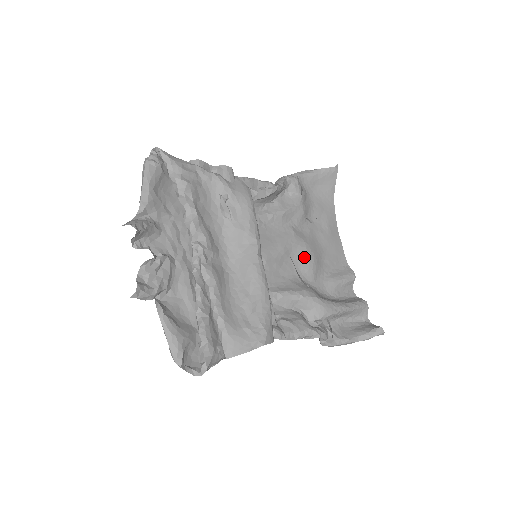
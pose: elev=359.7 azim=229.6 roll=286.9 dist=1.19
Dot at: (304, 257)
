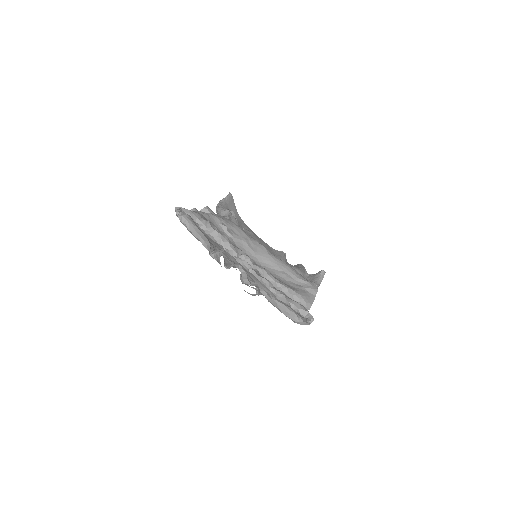
Dot at: occluded
